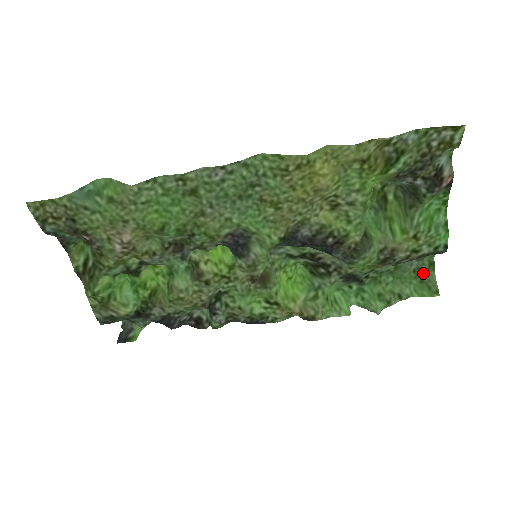
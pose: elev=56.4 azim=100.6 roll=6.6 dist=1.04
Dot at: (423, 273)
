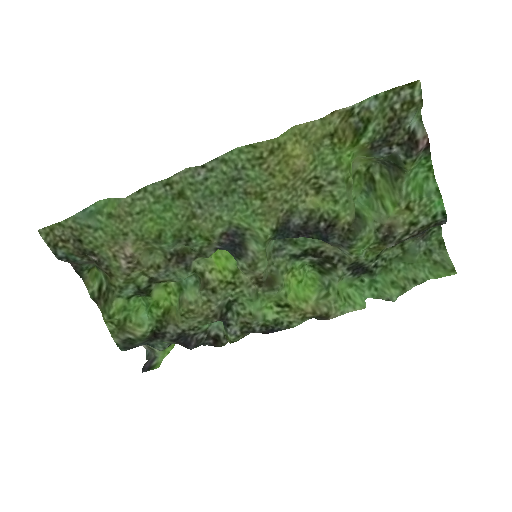
Dot at: (435, 254)
